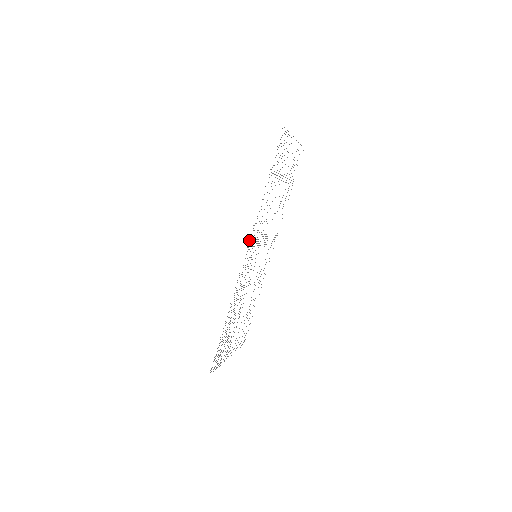
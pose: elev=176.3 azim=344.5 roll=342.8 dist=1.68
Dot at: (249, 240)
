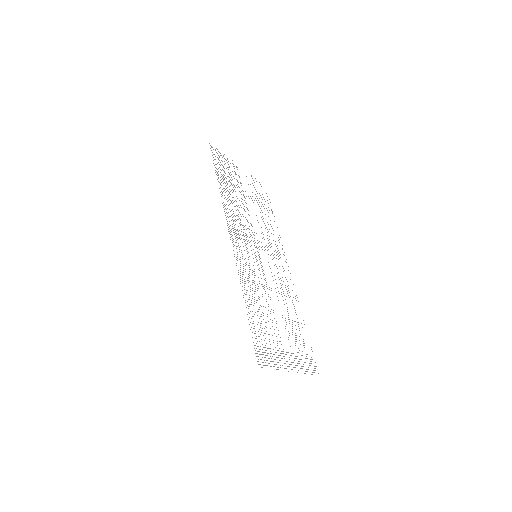
Dot at: occluded
